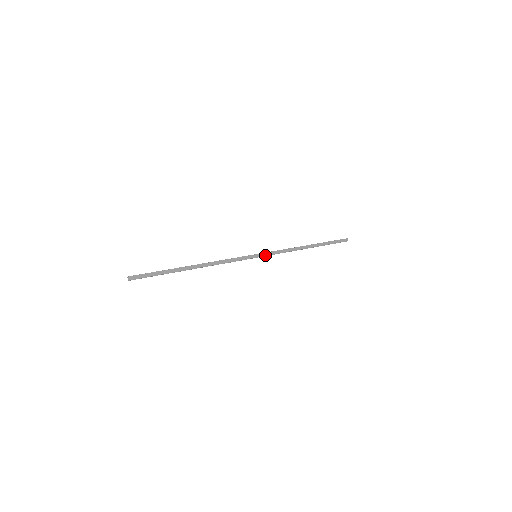
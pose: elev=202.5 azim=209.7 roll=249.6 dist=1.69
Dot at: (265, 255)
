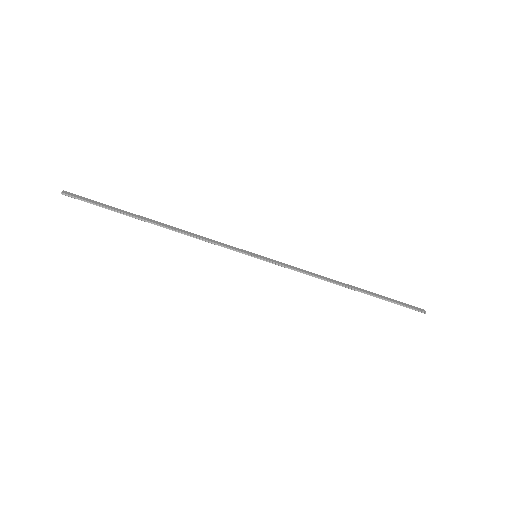
Dot at: (271, 261)
